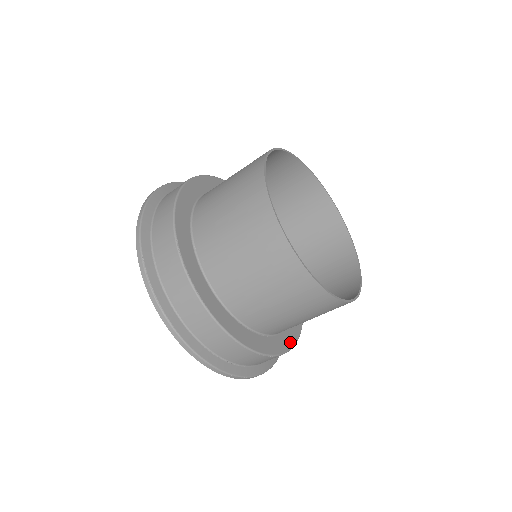
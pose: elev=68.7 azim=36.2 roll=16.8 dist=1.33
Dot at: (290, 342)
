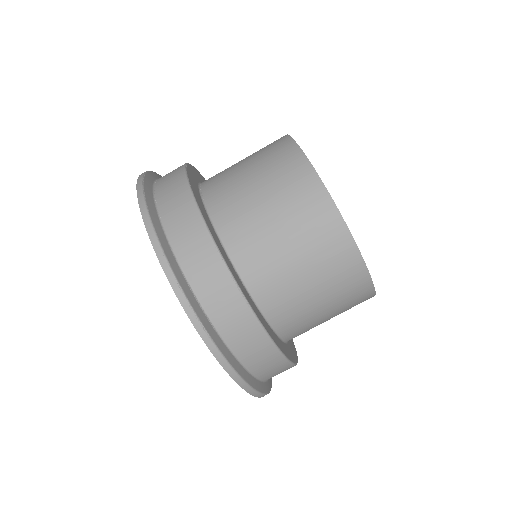
Dot at: (276, 341)
